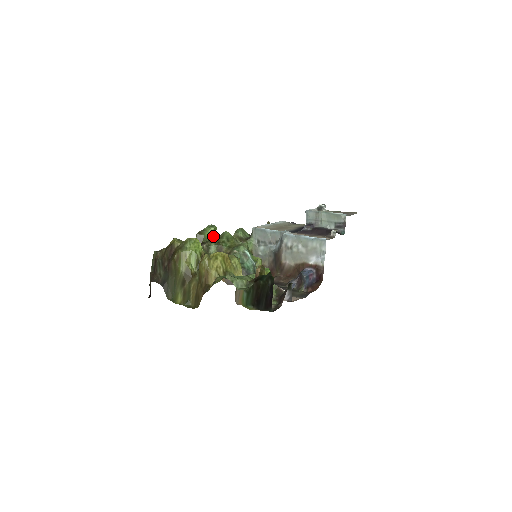
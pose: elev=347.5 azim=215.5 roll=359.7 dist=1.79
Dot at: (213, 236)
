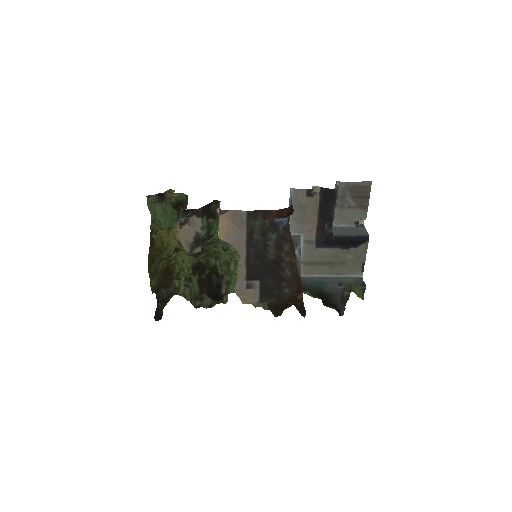
Dot at: (215, 261)
